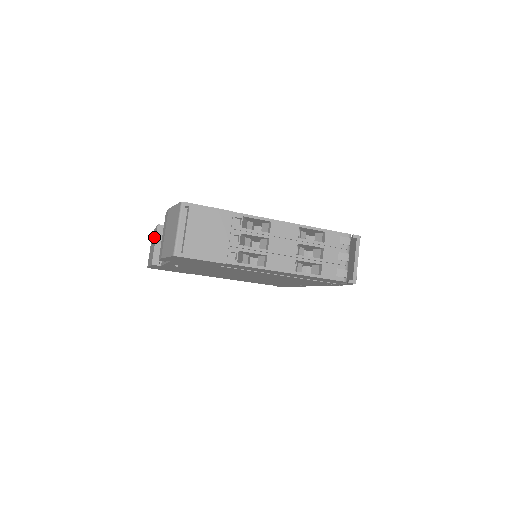
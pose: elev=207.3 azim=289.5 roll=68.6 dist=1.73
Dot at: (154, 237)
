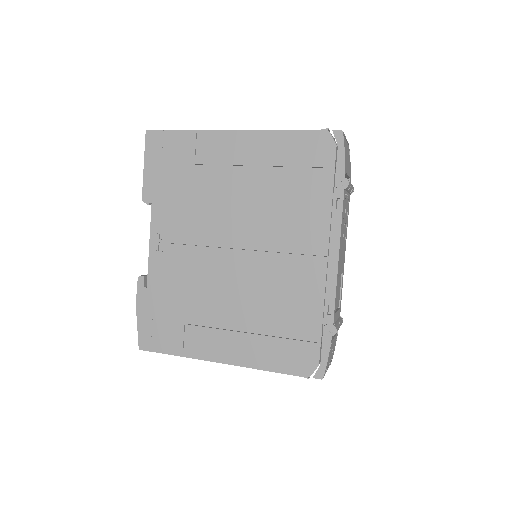
Dot at: occluded
